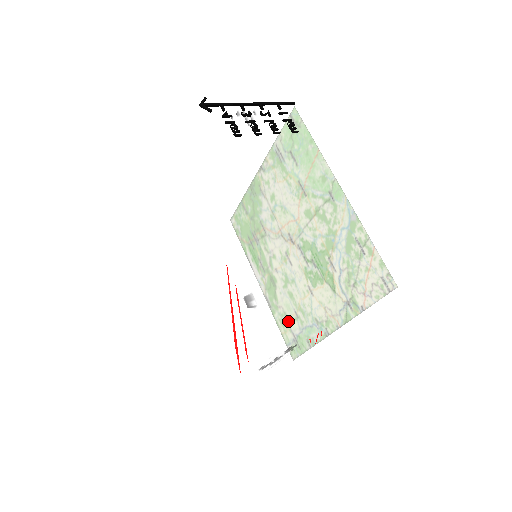
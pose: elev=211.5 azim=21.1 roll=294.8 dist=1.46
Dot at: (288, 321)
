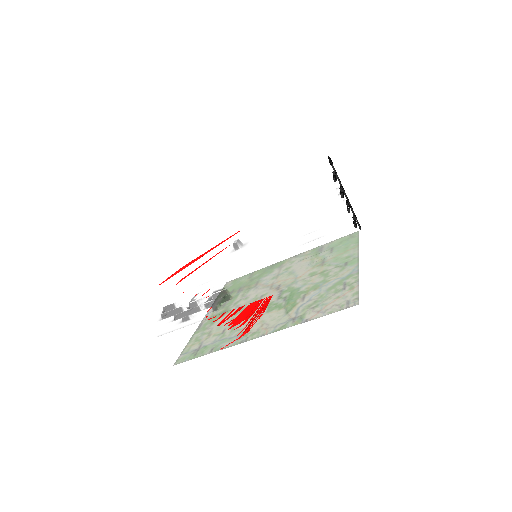
Dot at: (268, 246)
